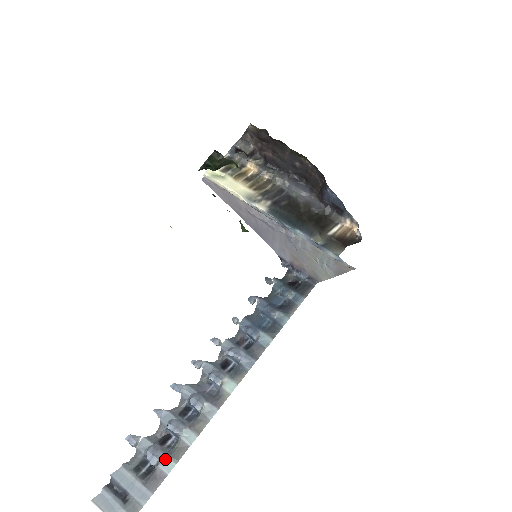
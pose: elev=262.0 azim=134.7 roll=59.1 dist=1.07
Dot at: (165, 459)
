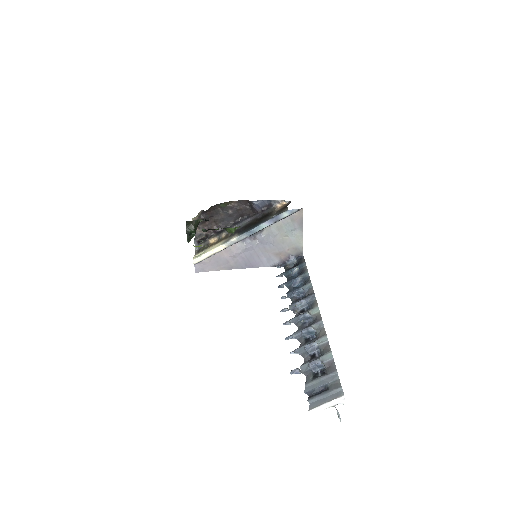
Dot at: (323, 358)
